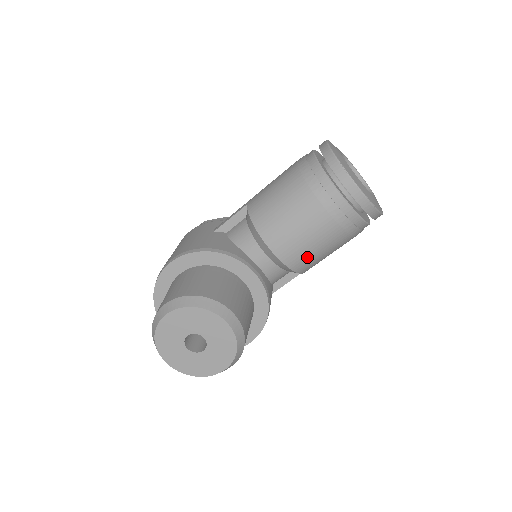
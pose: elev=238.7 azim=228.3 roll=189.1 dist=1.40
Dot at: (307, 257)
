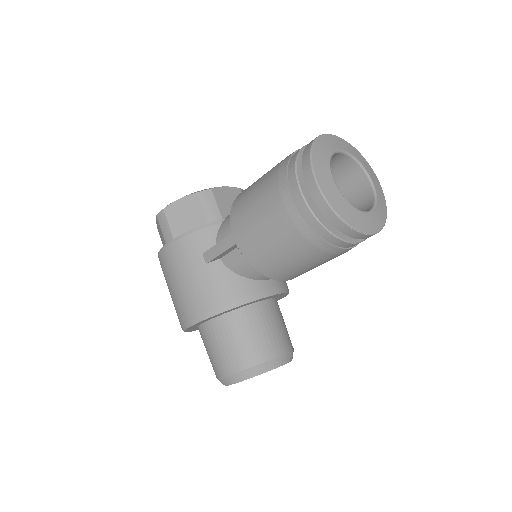
Dot at: occluded
